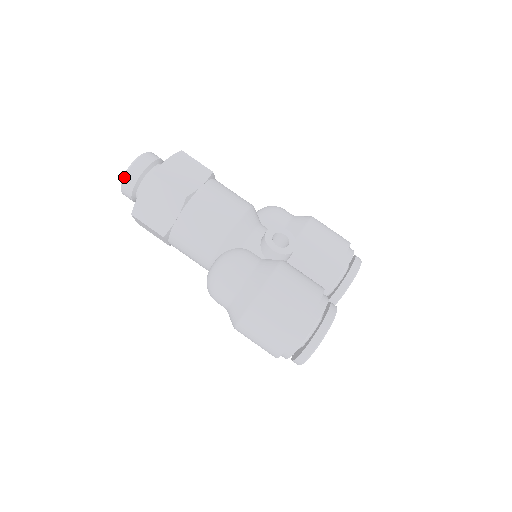
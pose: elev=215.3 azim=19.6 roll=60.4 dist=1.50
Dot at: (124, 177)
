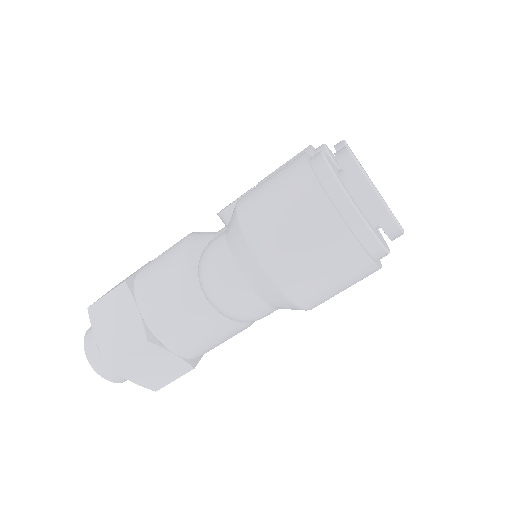
Dot at: (86, 356)
